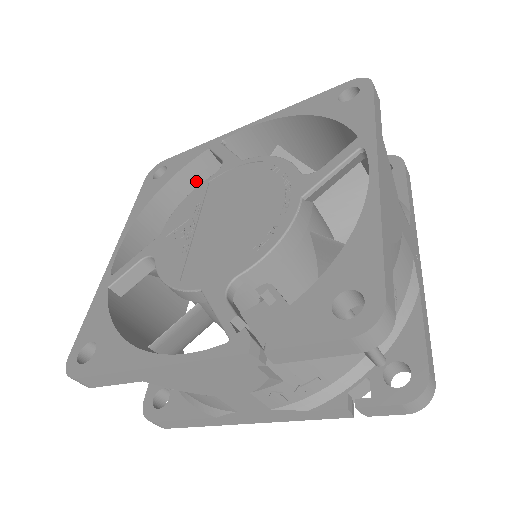
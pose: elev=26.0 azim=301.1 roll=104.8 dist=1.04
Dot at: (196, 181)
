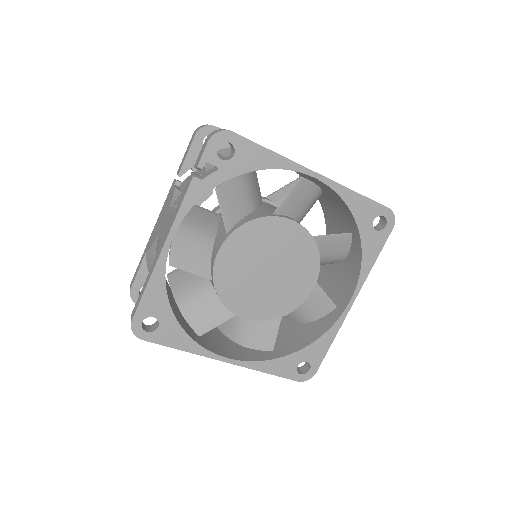
Dot at: occluded
